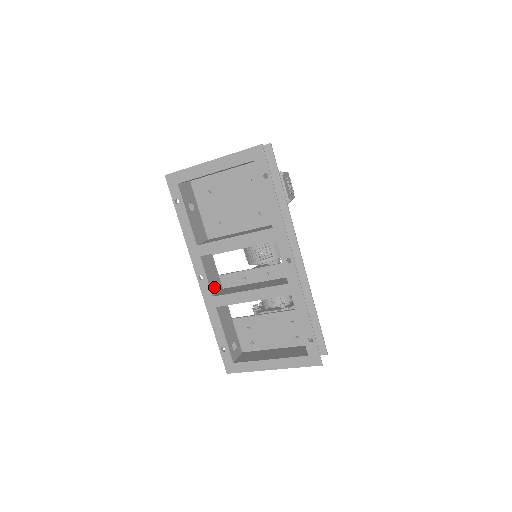
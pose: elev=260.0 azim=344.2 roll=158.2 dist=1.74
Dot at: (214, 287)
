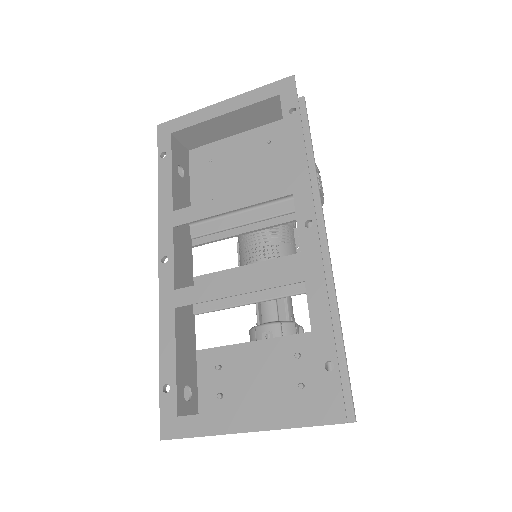
Dot at: (181, 282)
